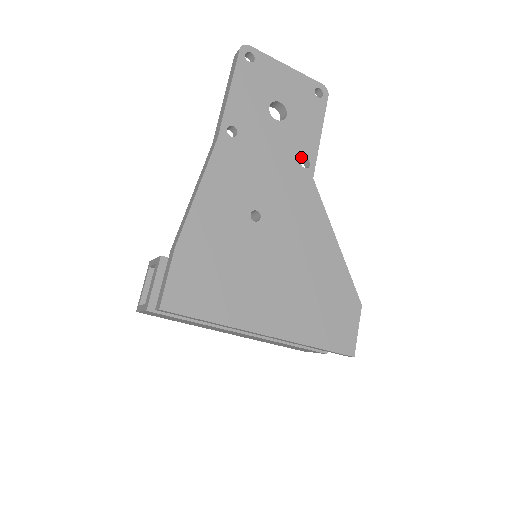
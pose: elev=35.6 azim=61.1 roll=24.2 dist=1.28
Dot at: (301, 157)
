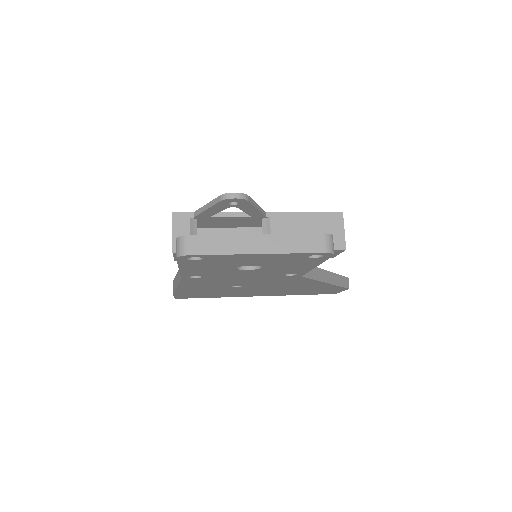
Dot at: (285, 274)
